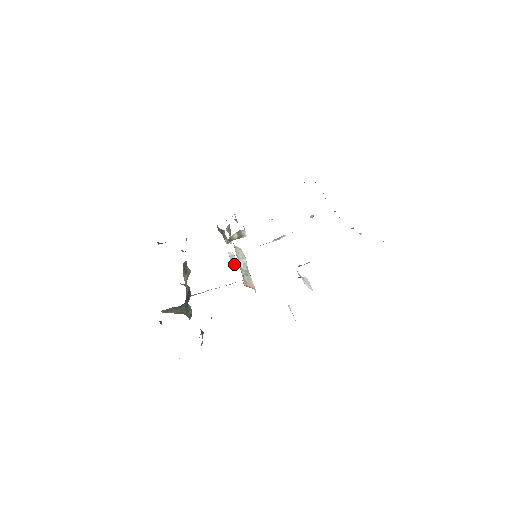
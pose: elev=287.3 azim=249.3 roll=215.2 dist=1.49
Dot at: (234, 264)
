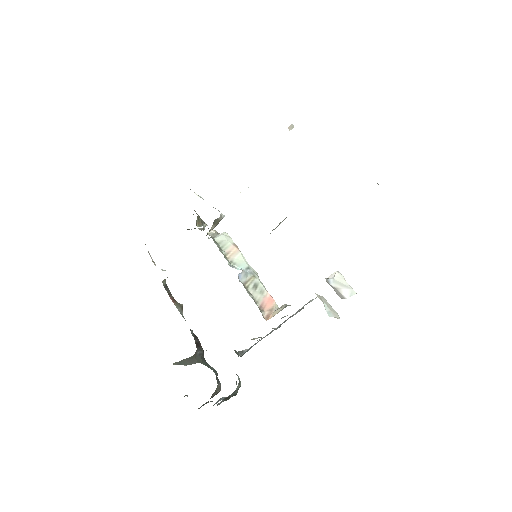
Dot at: occluded
